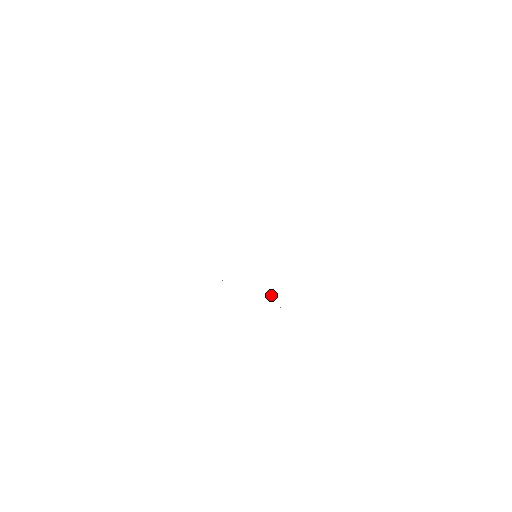
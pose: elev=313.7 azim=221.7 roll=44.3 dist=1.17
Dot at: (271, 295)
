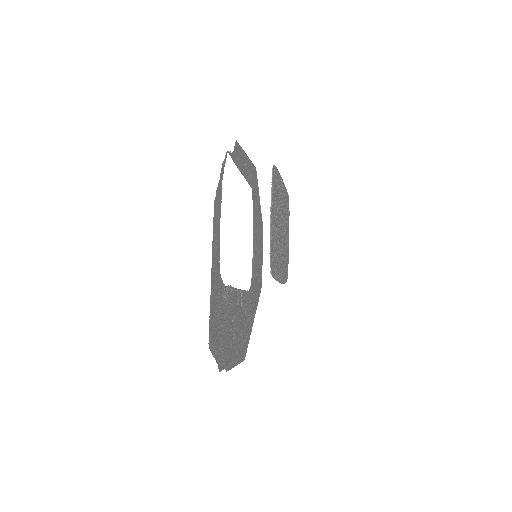
Dot at: (243, 290)
